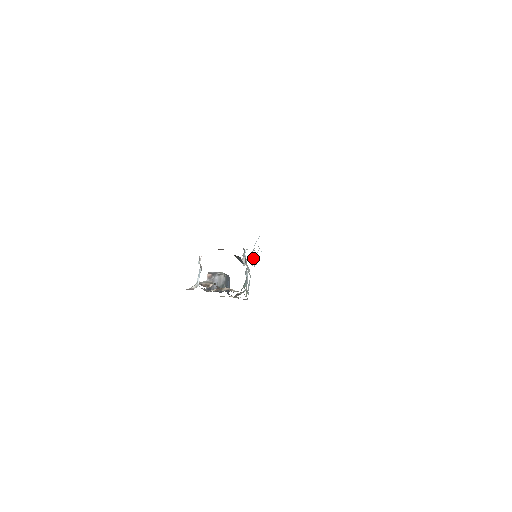
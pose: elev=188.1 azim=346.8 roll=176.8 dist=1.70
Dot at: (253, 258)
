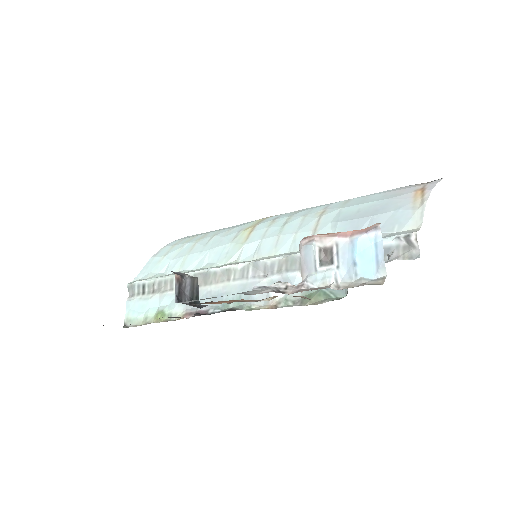
Dot at: (239, 259)
